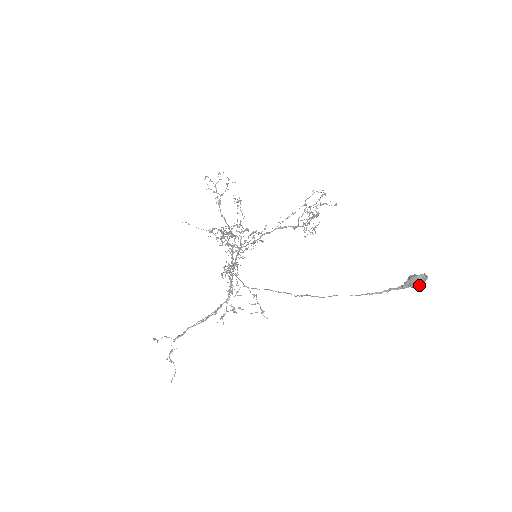
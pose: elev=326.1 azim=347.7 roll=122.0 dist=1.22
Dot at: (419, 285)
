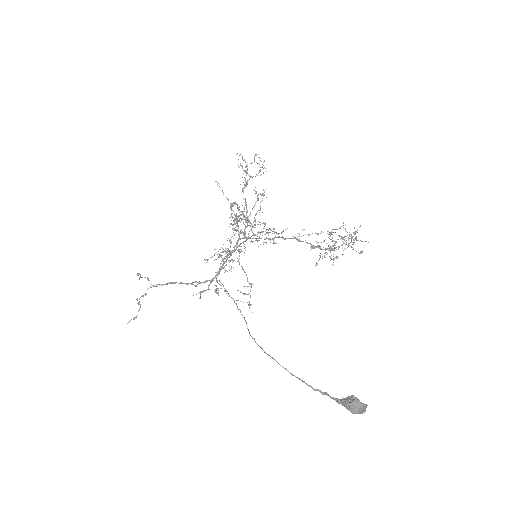
Dot at: (352, 413)
